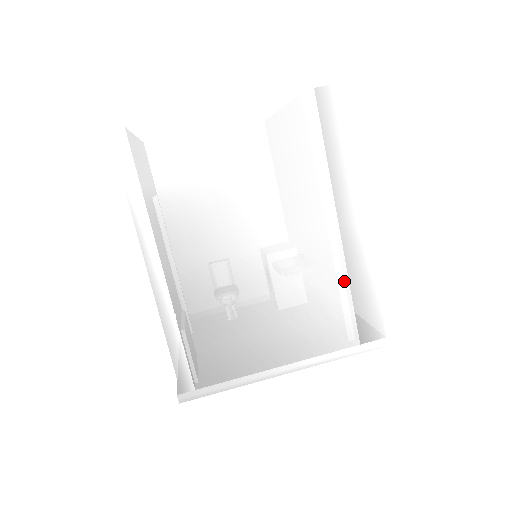
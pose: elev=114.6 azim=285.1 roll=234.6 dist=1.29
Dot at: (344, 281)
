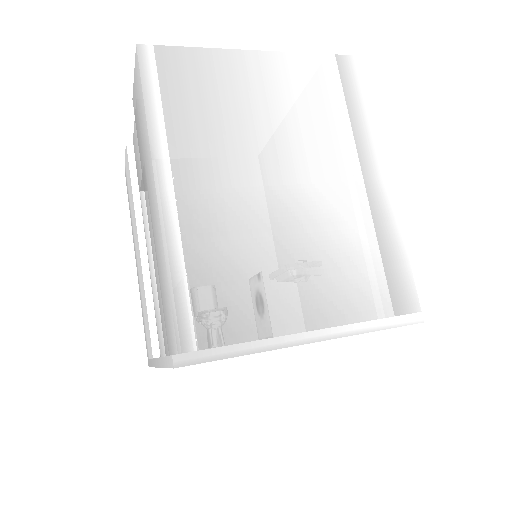
Dot at: (372, 239)
